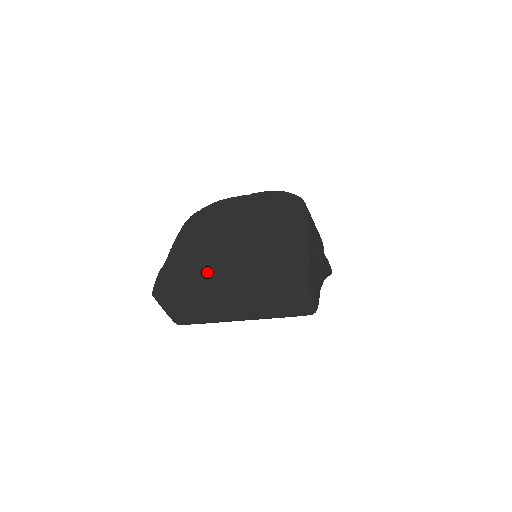
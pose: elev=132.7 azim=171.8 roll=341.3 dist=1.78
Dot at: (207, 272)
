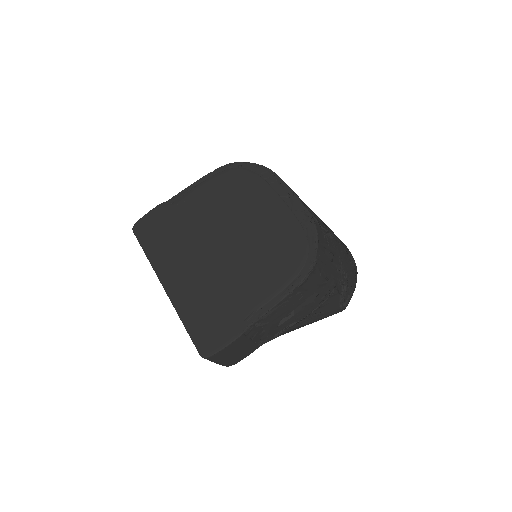
Dot at: (175, 253)
